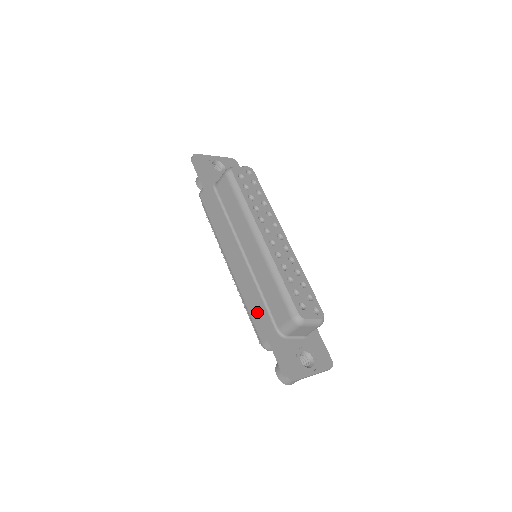
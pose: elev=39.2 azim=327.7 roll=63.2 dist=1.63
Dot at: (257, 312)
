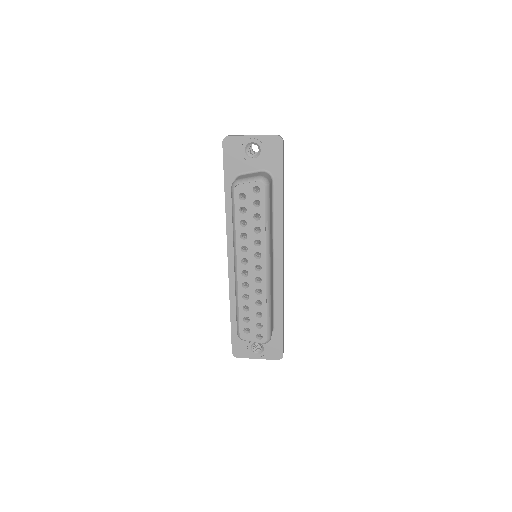
Dot at: (230, 305)
